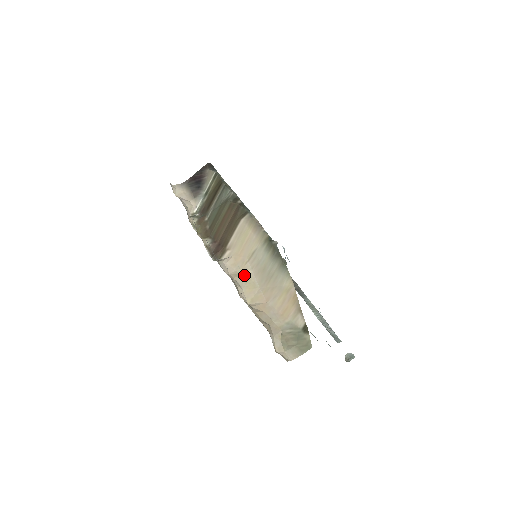
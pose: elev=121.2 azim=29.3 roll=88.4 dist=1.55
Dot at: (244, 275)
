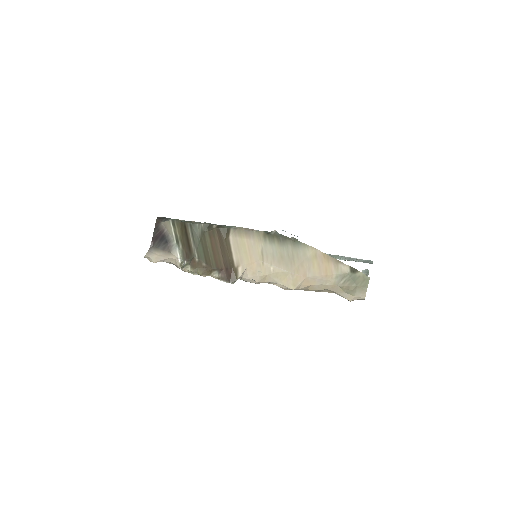
Dot at: (269, 274)
